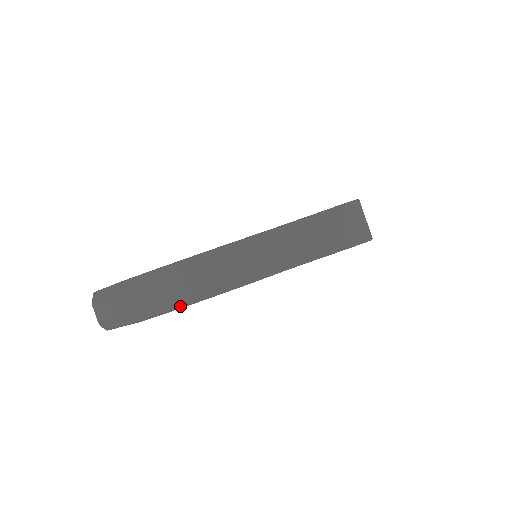
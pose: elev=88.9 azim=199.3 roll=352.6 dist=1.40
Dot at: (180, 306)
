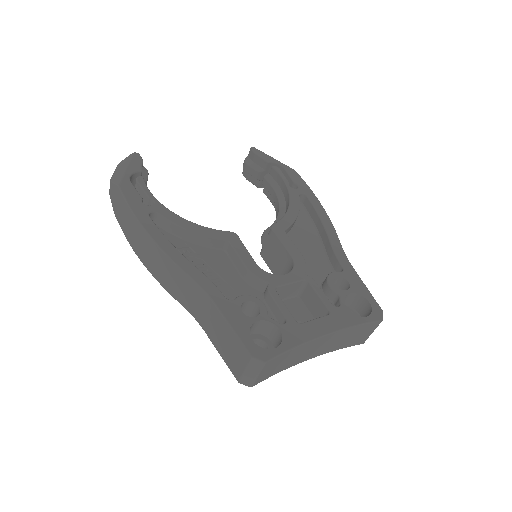
Dot at: (128, 240)
